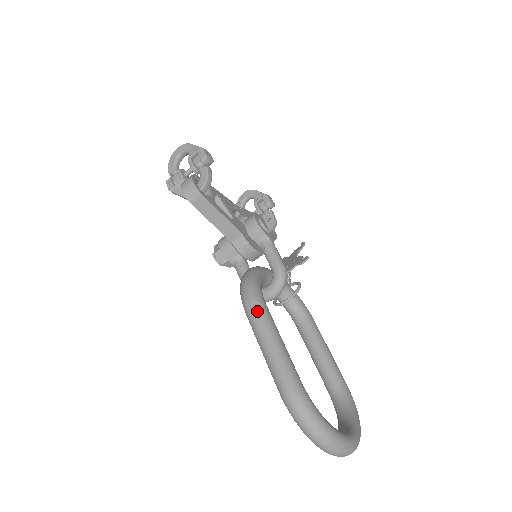
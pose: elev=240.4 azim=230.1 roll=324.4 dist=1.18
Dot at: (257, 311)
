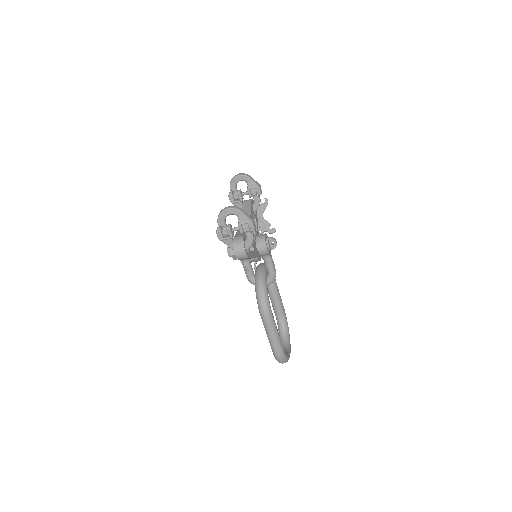
Dot at: (270, 321)
